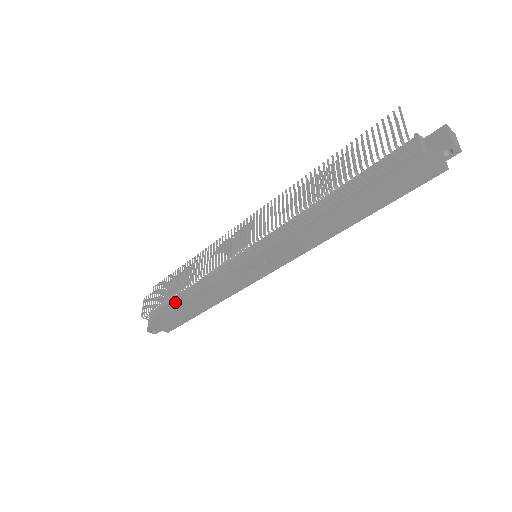
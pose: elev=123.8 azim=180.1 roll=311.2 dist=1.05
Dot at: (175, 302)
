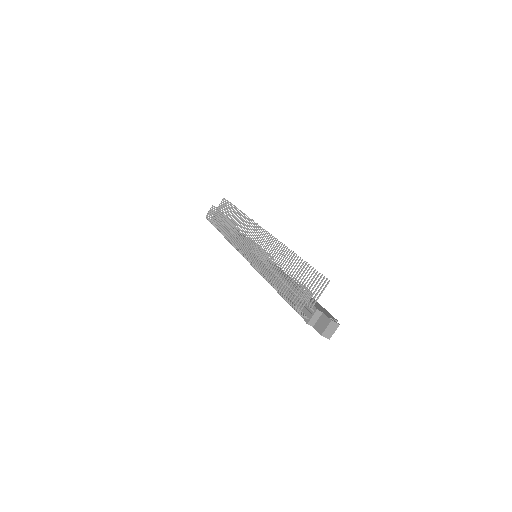
Dot at: occluded
